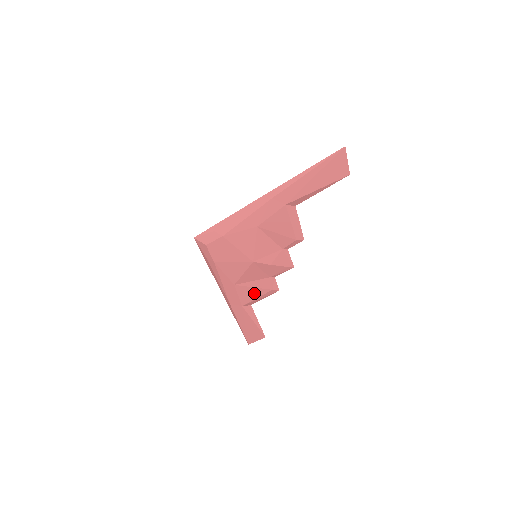
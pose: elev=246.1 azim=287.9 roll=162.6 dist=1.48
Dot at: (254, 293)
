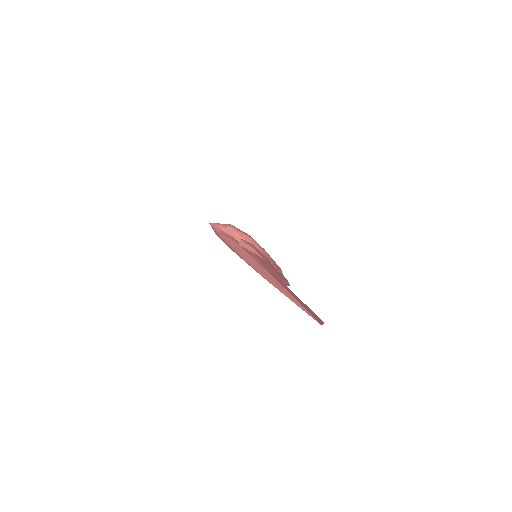
Dot at: occluded
